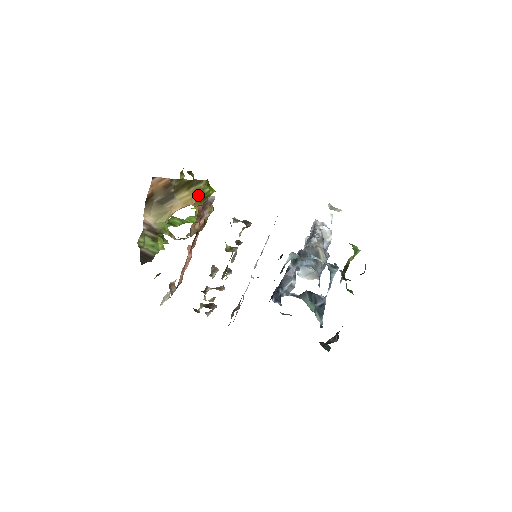
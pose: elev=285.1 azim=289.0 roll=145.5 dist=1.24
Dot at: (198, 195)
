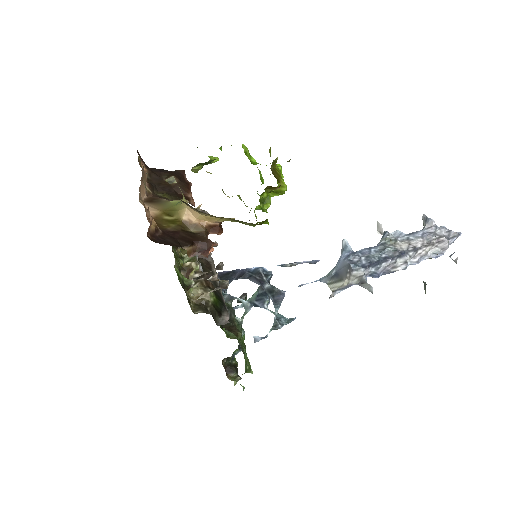
Dot at: (233, 221)
